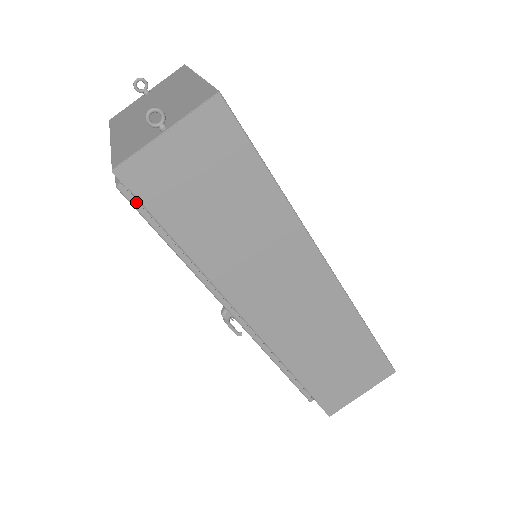
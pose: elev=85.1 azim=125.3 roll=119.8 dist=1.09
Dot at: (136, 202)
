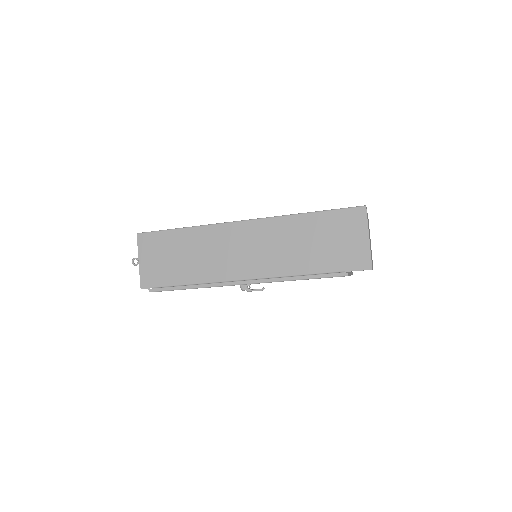
Dot at: (158, 289)
